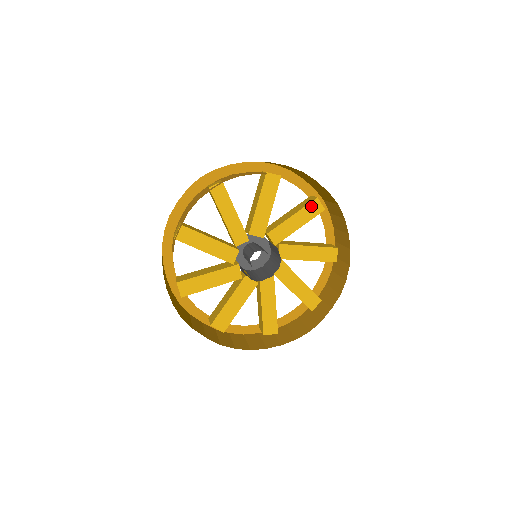
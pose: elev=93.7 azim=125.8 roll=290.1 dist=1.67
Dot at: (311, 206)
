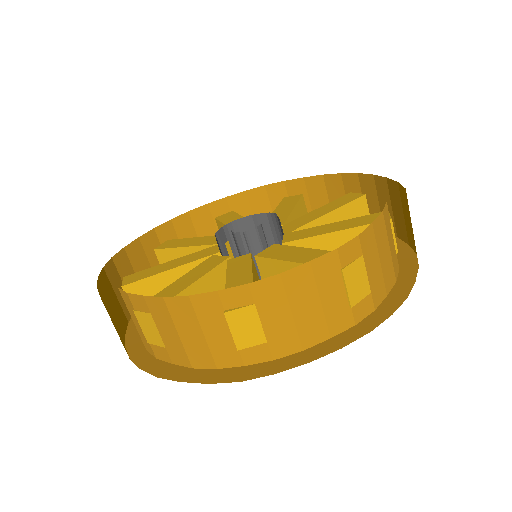
Dot at: occluded
